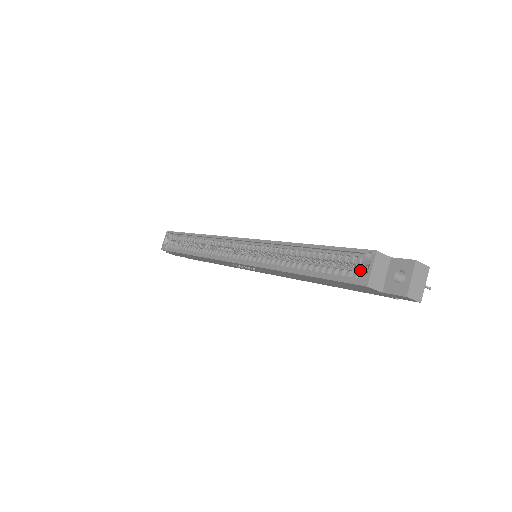
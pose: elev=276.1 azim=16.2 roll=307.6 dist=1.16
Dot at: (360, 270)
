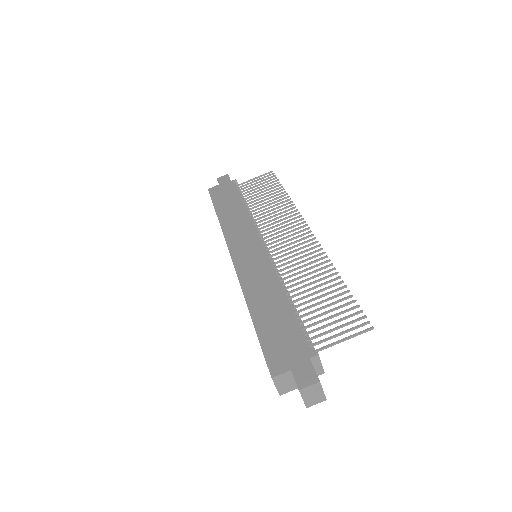
Dot at: occluded
